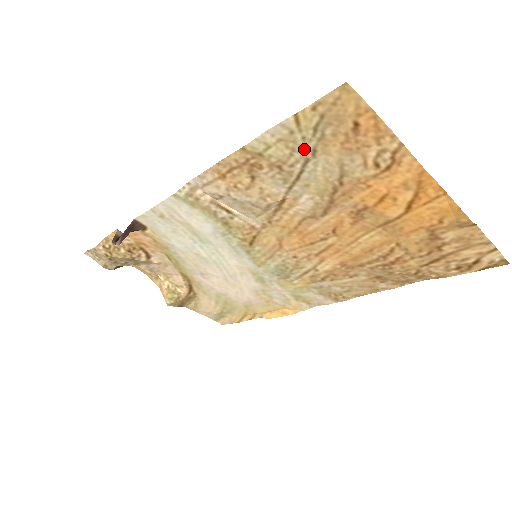
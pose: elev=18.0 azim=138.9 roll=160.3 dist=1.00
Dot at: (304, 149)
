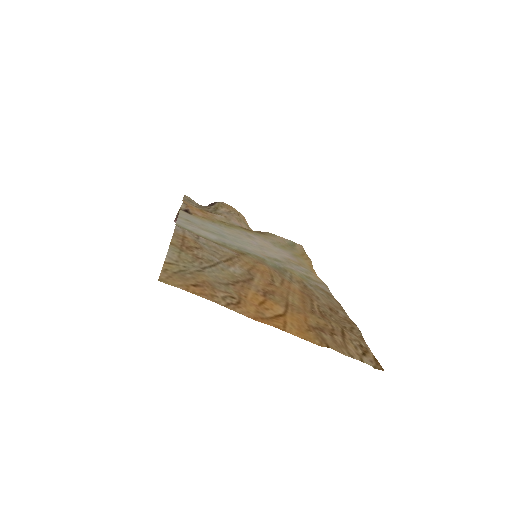
Dot at: (193, 267)
